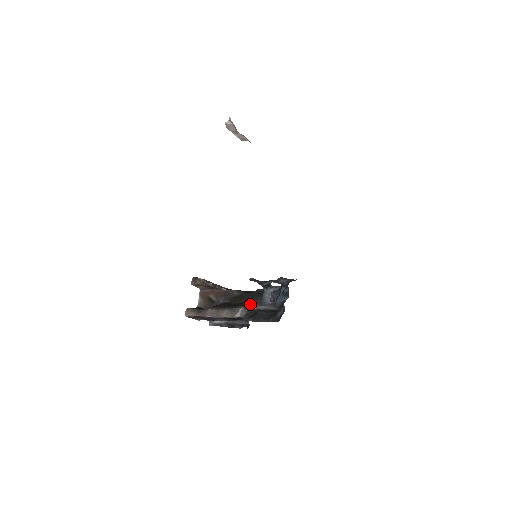
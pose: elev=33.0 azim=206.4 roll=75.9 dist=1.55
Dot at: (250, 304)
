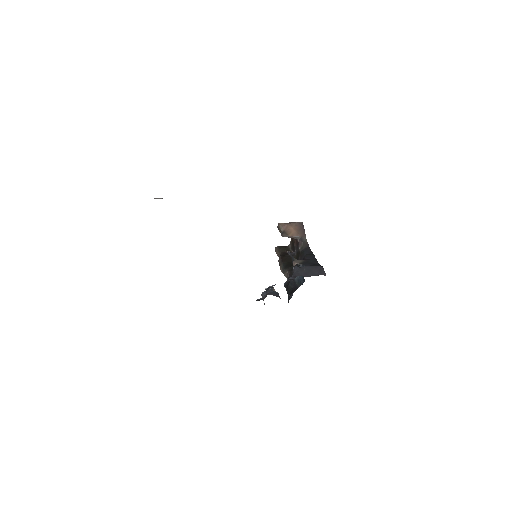
Dot at: (292, 270)
